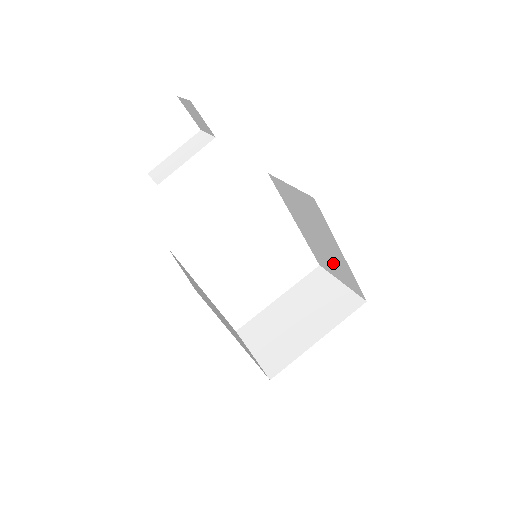
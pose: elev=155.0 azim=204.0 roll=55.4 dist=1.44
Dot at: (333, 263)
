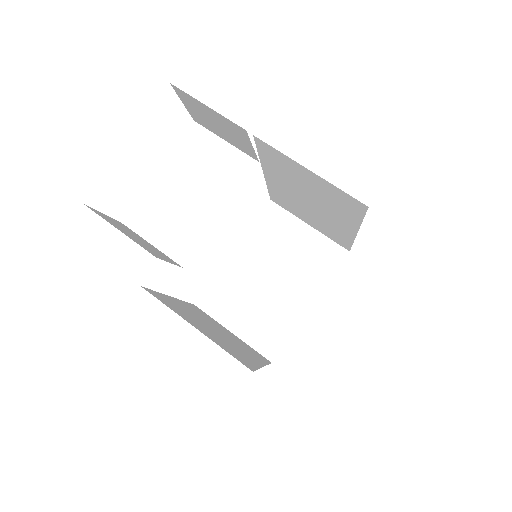
Dot at: (315, 219)
